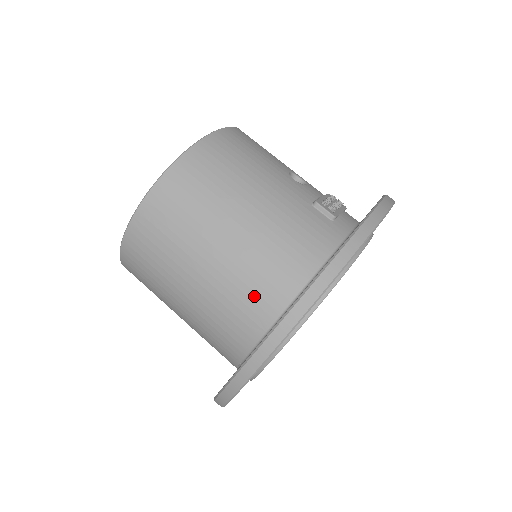
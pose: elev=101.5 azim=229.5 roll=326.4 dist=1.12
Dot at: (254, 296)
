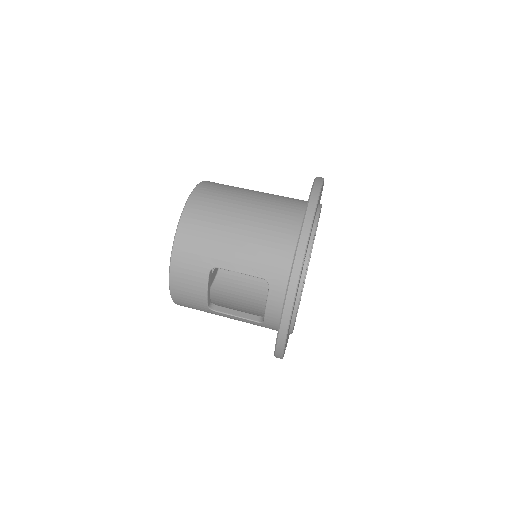
Dot at: (288, 202)
